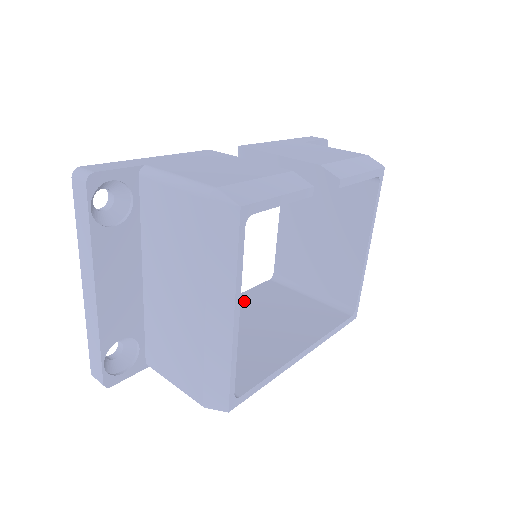
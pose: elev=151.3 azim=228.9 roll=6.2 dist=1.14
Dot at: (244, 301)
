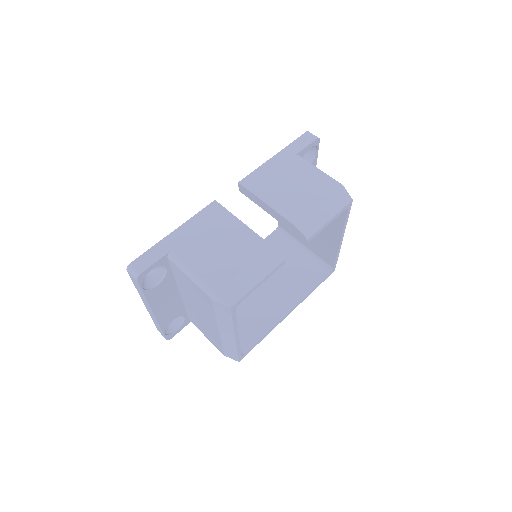
Dot at: occluded
